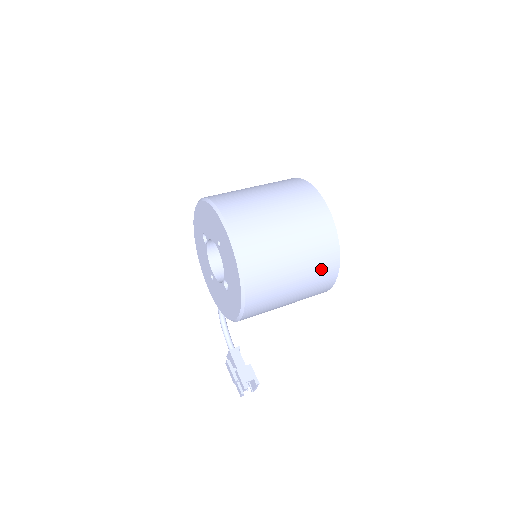
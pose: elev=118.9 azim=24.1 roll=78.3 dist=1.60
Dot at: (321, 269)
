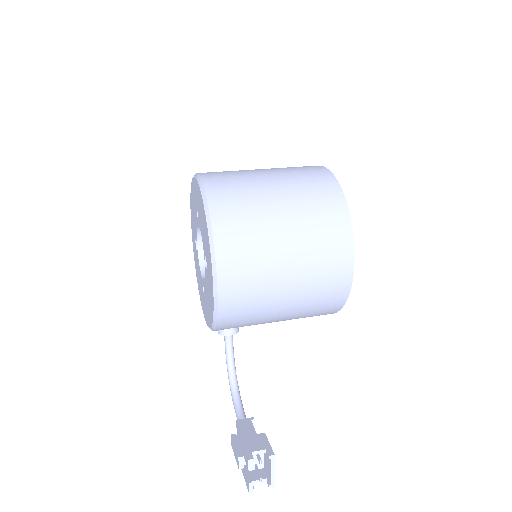
Dot at: (323, 220)
